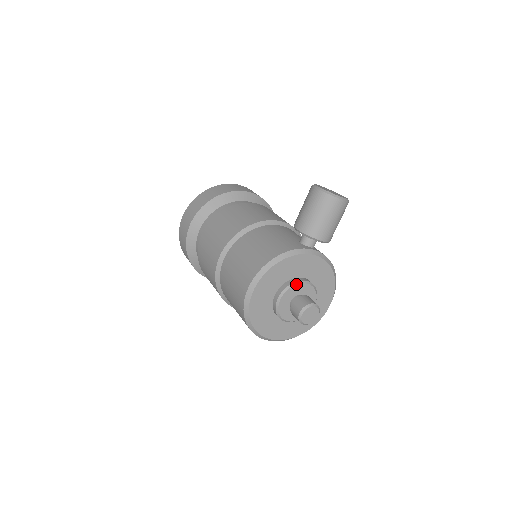
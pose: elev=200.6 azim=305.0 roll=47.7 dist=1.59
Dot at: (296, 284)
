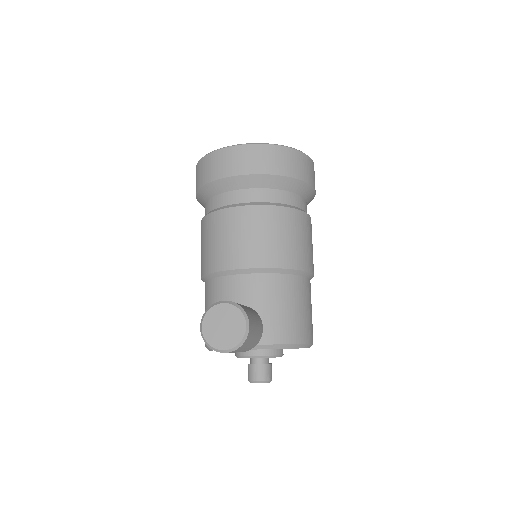
Dot at: occluded
